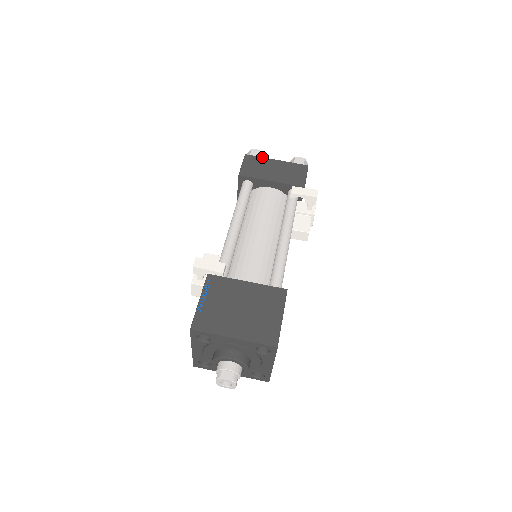
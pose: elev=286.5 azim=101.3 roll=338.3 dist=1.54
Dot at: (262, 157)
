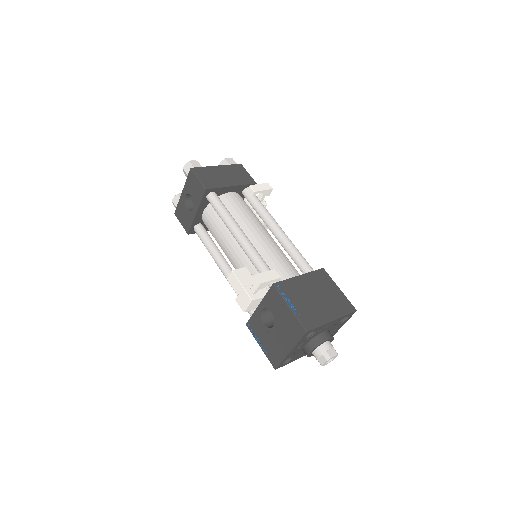
Dot at: occluded
